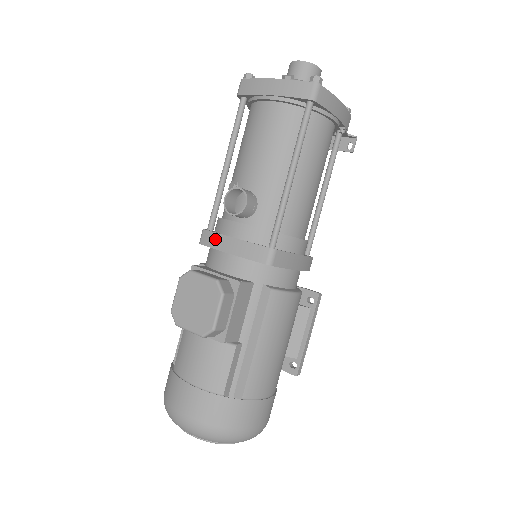
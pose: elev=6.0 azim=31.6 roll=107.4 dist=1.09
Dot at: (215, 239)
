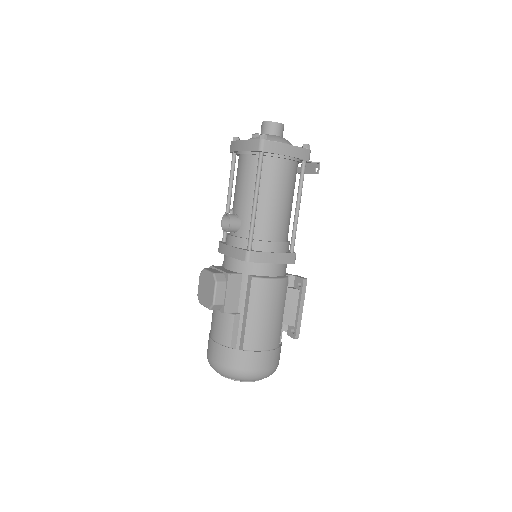
Dot at: (223, 248)
